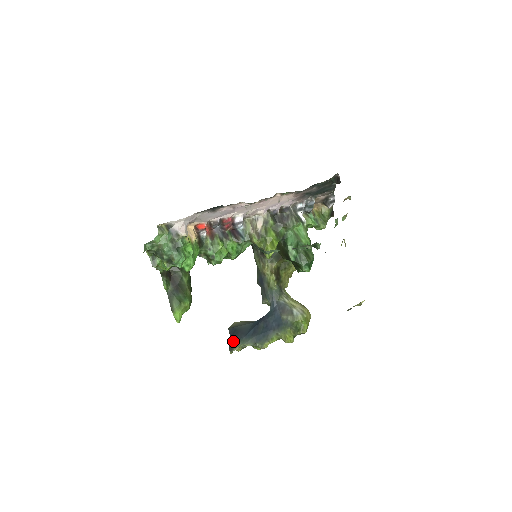
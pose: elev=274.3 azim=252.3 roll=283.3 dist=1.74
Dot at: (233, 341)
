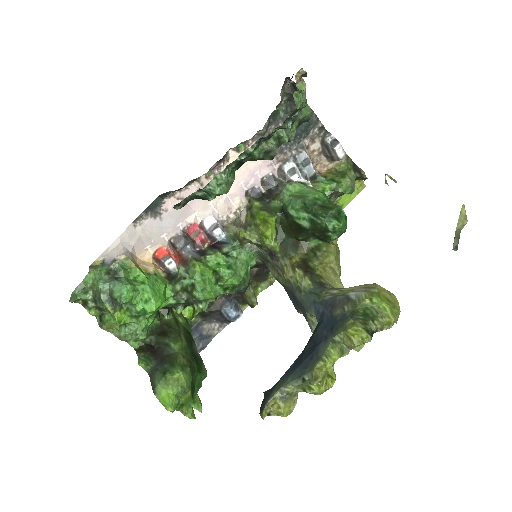
Dot at: (265, 397)
